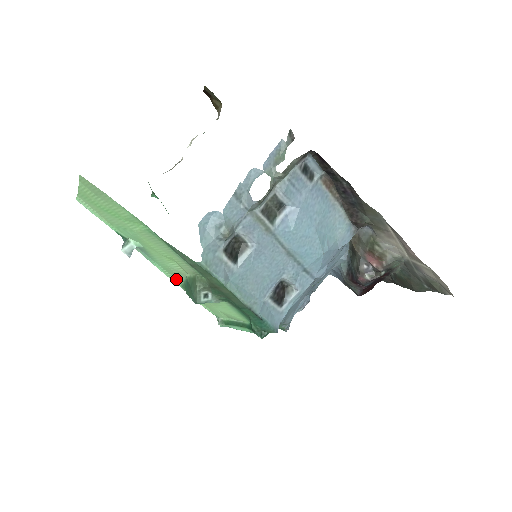
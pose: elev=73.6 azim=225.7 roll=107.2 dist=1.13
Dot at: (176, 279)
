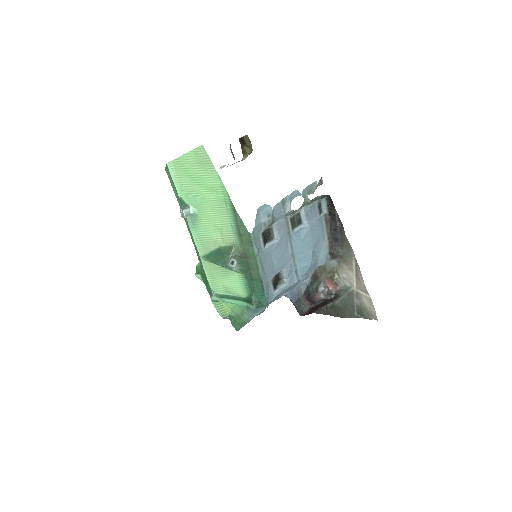
Dot at: (202, 249)
